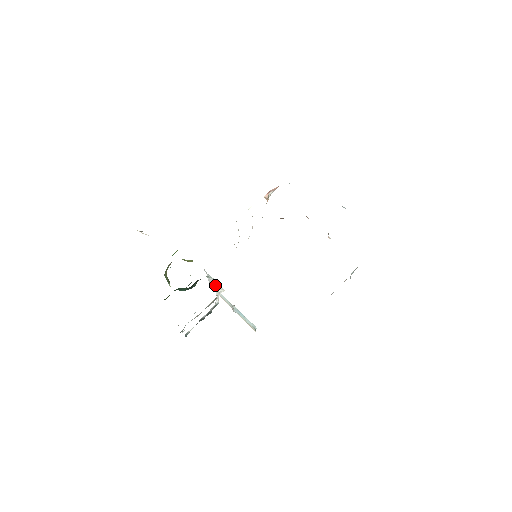
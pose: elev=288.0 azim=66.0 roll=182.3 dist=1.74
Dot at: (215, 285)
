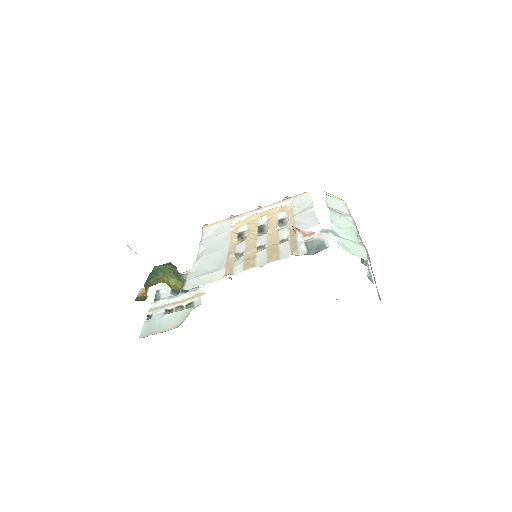
Dot at: occluded
